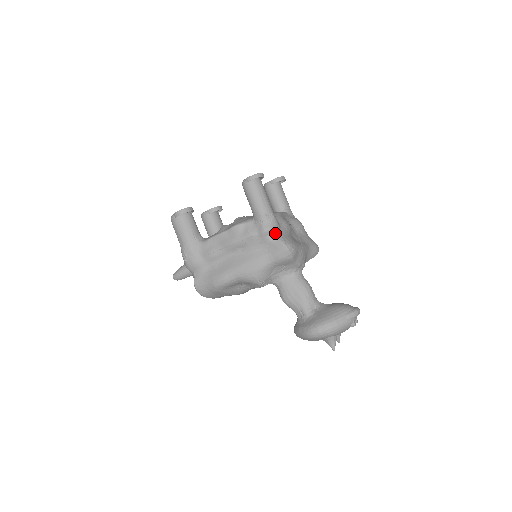
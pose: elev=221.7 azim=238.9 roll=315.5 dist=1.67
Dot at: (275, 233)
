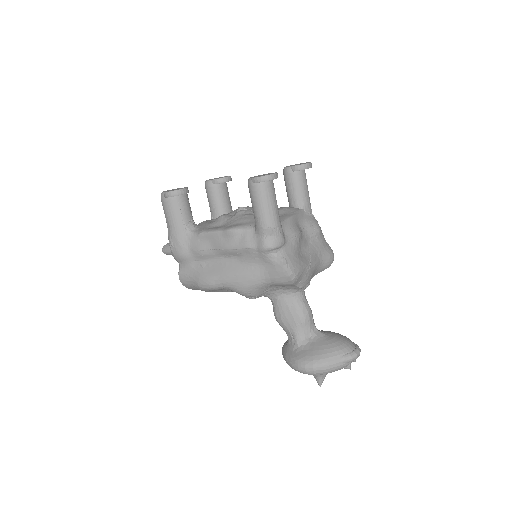
Dot at: (277, 251)
